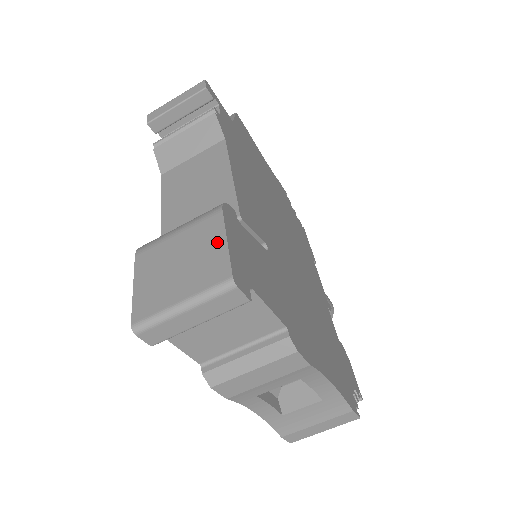
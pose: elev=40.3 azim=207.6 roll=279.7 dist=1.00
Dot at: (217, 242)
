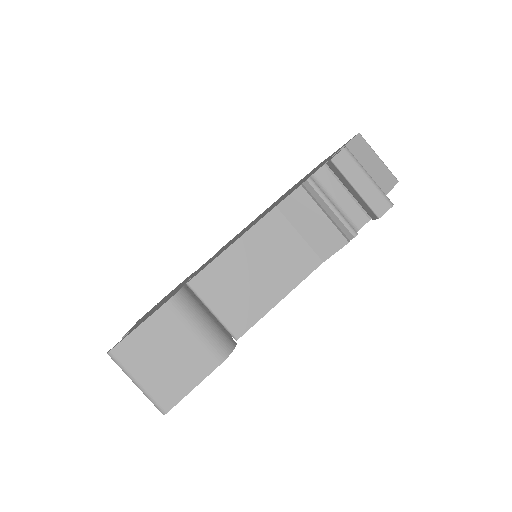
Dot at: (192, 380)
